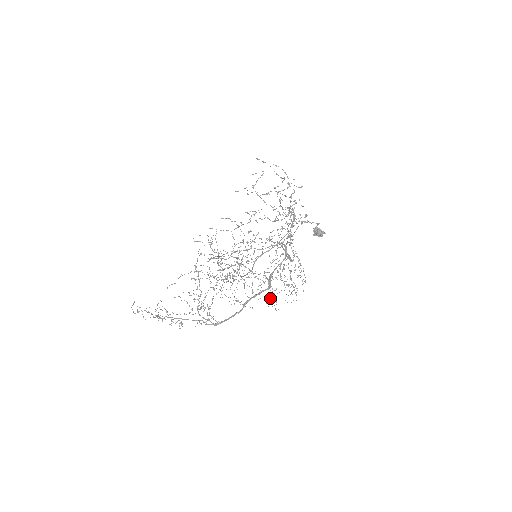
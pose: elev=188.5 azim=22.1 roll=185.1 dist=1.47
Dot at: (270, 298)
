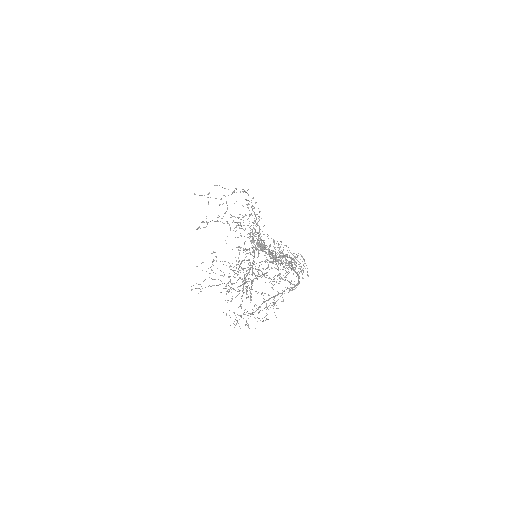
Dot at: occluded
